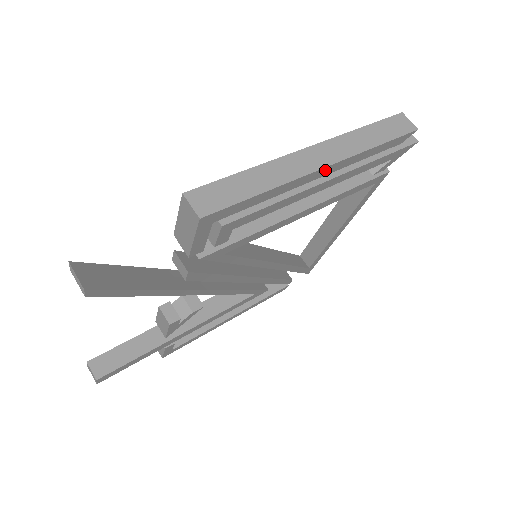
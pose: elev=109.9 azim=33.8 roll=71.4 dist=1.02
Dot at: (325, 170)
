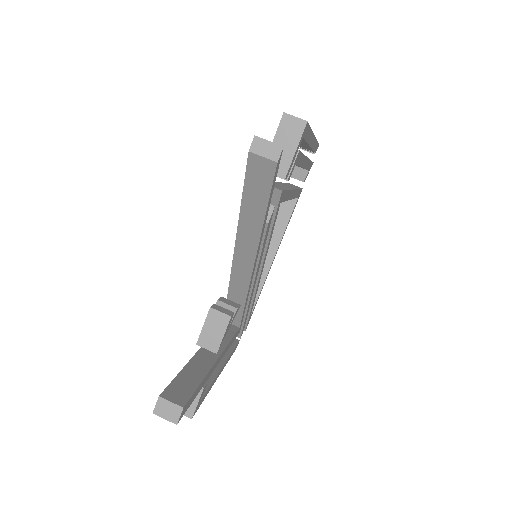
Dot at: (313, 140)
